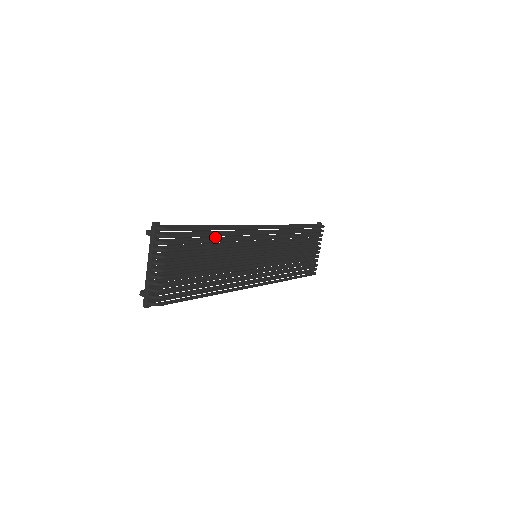
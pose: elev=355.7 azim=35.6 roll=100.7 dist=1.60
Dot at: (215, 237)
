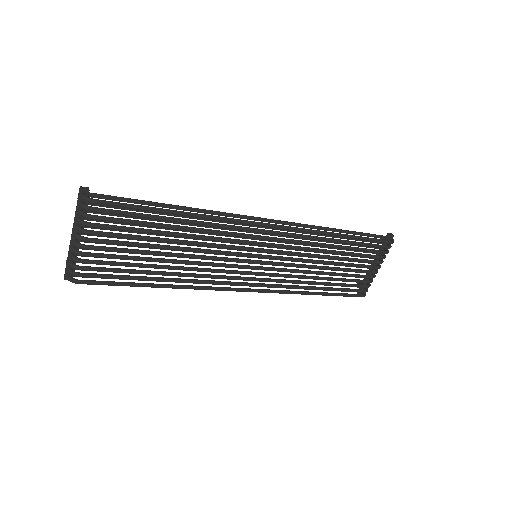
Dot at: occluded
